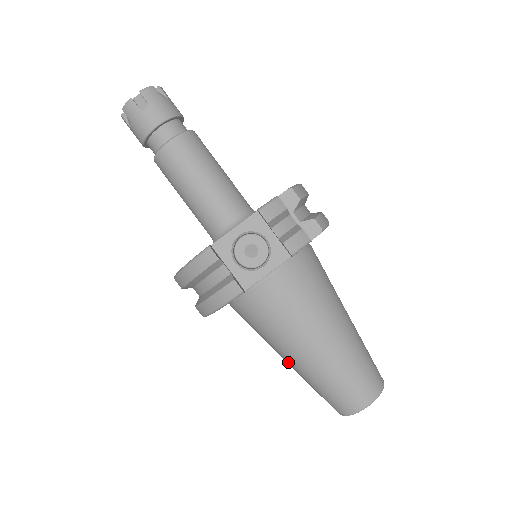
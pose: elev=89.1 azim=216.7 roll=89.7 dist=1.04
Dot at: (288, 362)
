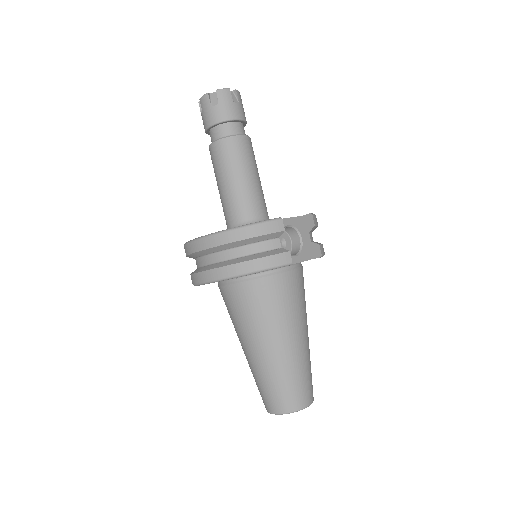
Dot at: (262, 350)
